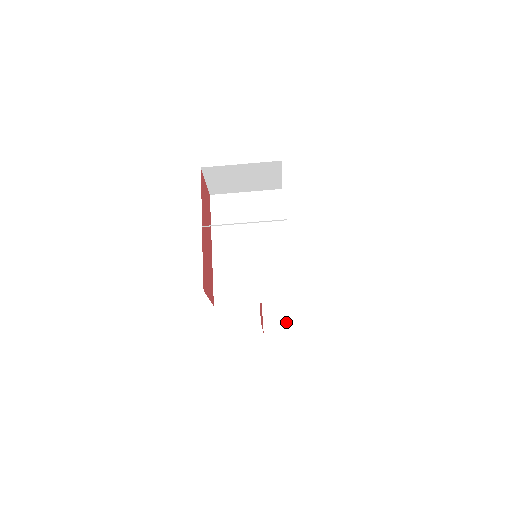
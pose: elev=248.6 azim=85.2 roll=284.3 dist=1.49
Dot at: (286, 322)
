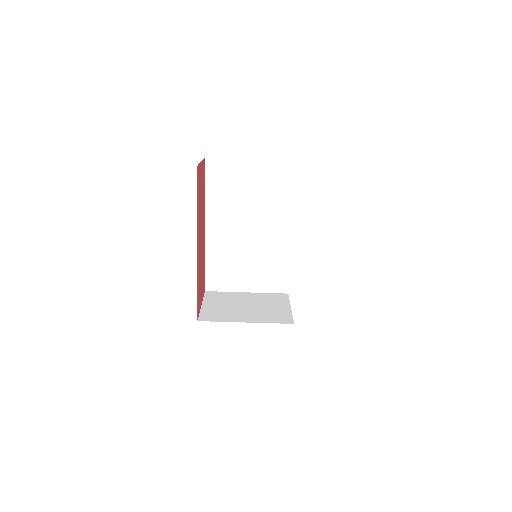
Dot at: occluded
